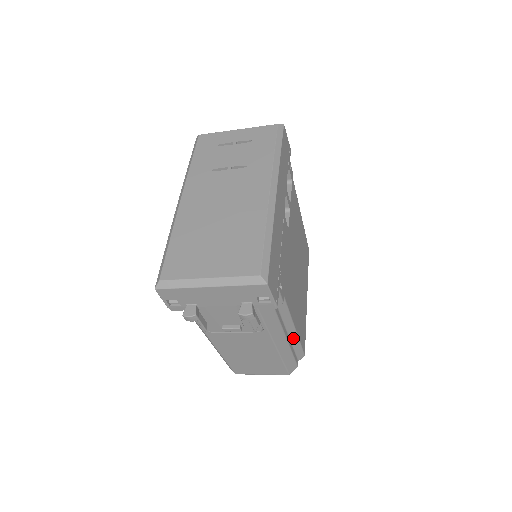
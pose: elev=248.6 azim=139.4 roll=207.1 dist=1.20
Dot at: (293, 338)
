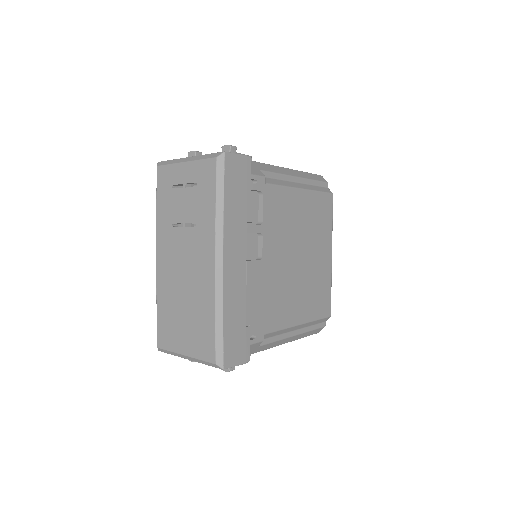
Dot at: (303, 326)
